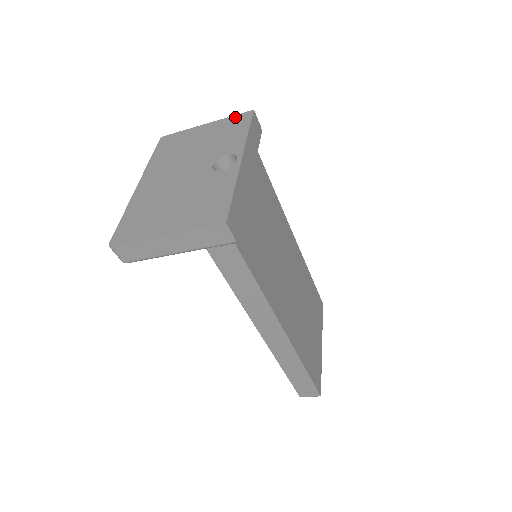
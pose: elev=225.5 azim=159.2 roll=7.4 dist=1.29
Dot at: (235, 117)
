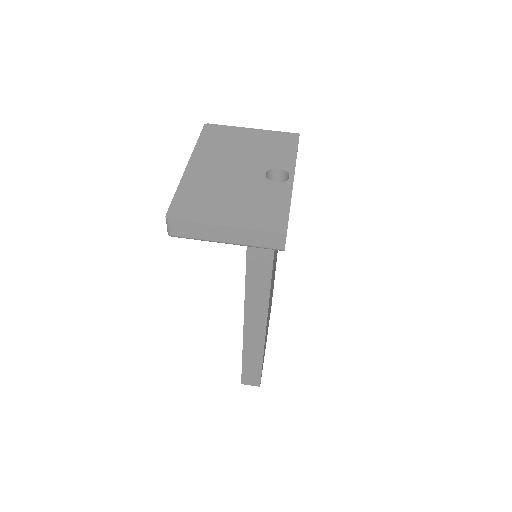
Dot at: (282, 134)
